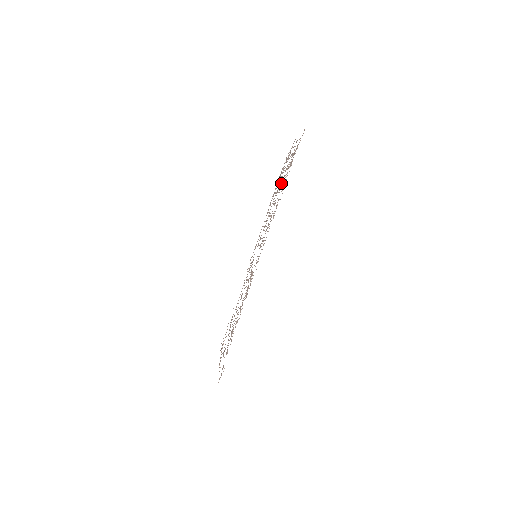
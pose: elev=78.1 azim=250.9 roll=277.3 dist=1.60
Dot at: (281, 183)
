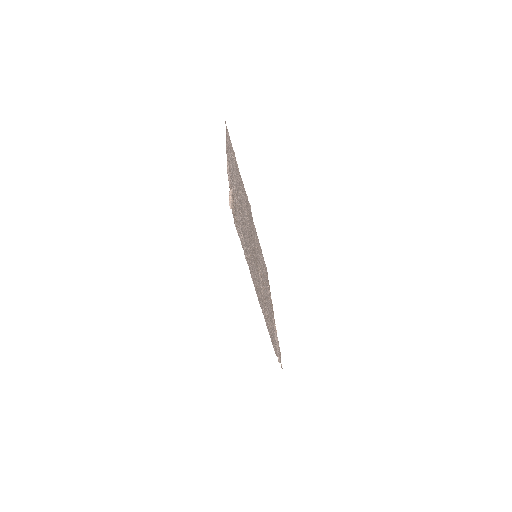
Dot at: occluded
